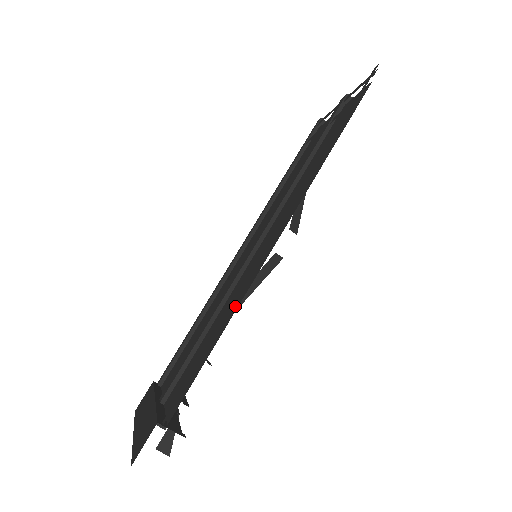
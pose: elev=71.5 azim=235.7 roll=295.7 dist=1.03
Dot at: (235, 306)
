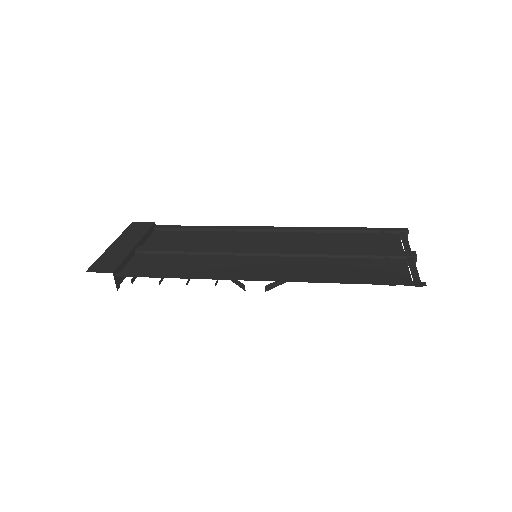
Dot at: (203, 274)
